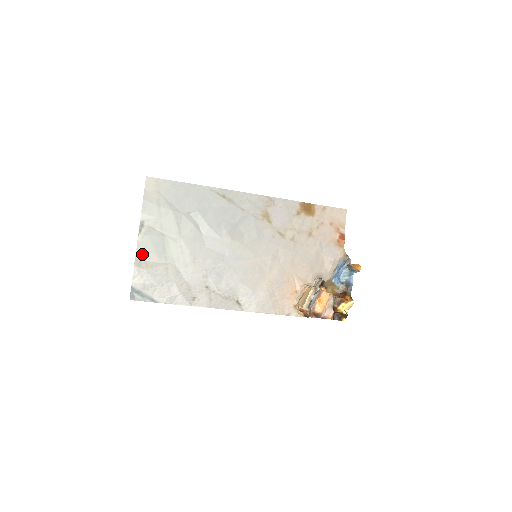
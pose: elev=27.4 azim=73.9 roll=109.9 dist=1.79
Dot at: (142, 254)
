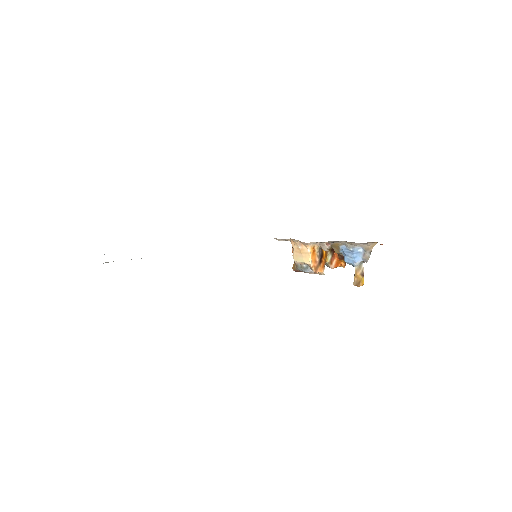
Dot at: occluded
